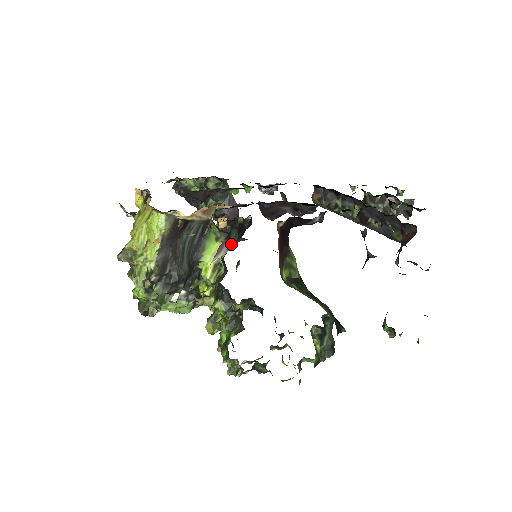
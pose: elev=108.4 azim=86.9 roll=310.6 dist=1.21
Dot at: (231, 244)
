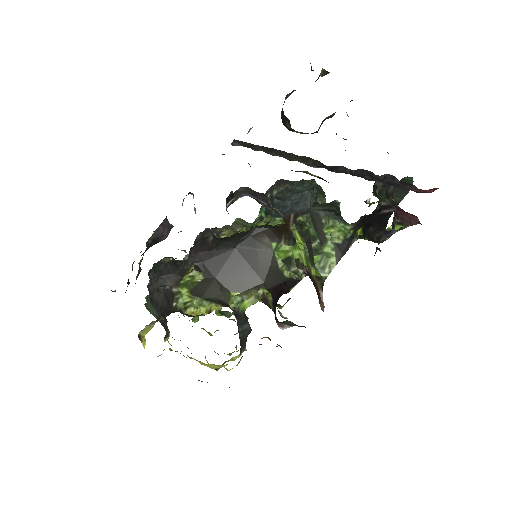
Dot at: (290, 325)
